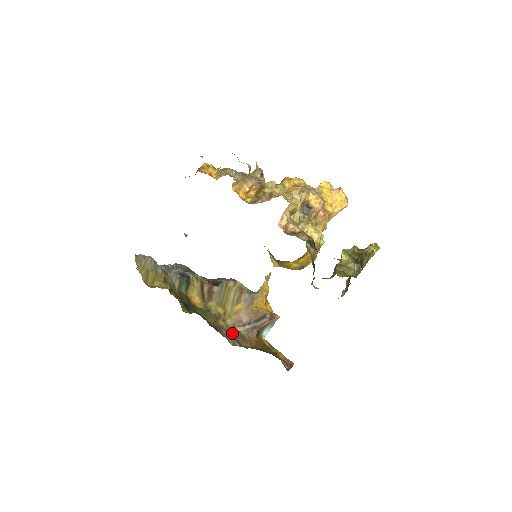
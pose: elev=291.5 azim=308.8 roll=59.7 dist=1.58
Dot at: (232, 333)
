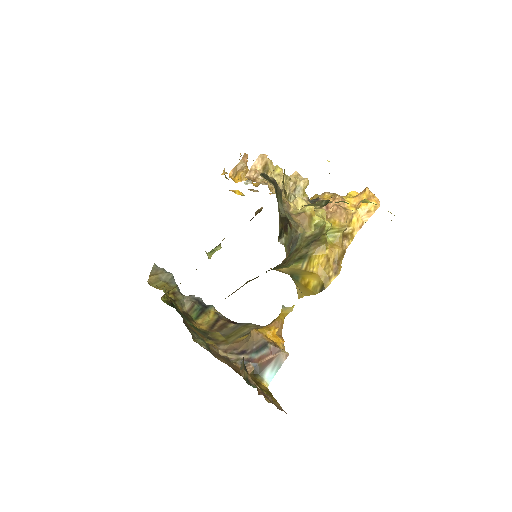
Dot at: (215, 351)
